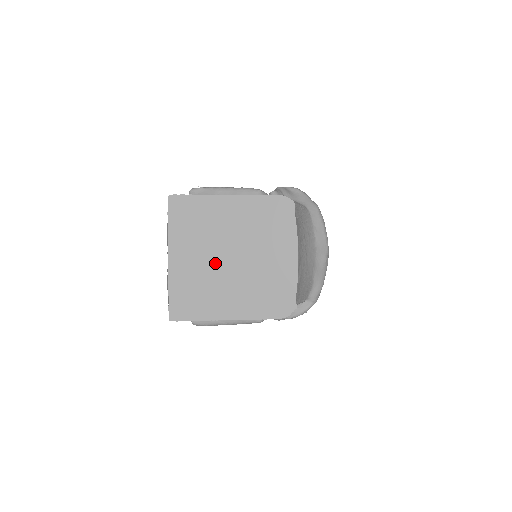
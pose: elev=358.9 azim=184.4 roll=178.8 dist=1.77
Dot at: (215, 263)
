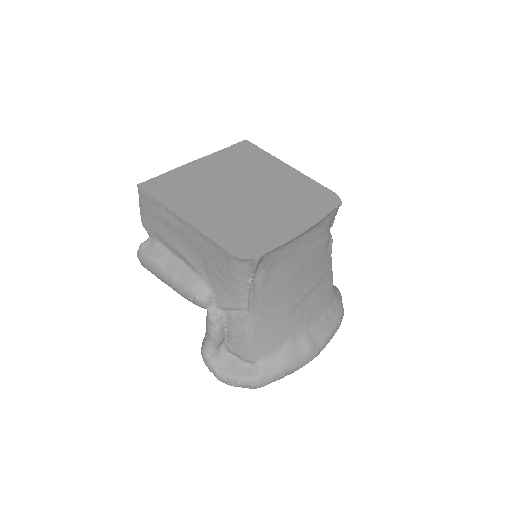
Dot at: (227, 186)
